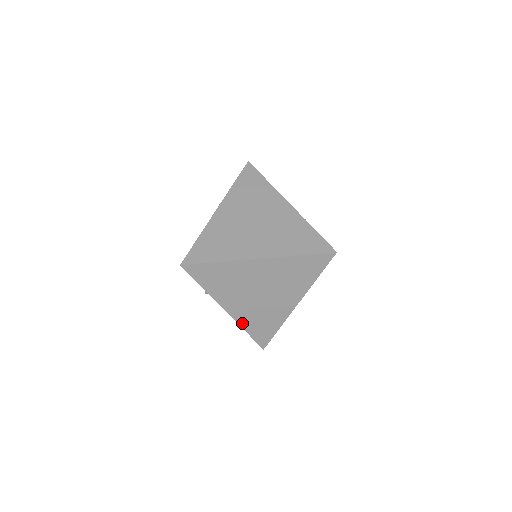
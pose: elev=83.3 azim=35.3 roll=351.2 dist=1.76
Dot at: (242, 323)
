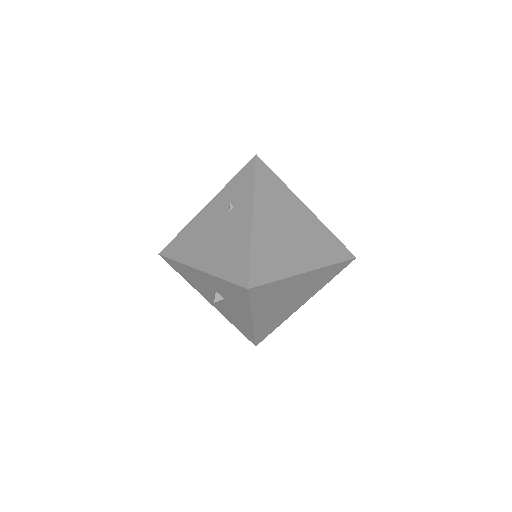
Dot at: (257, 329)
